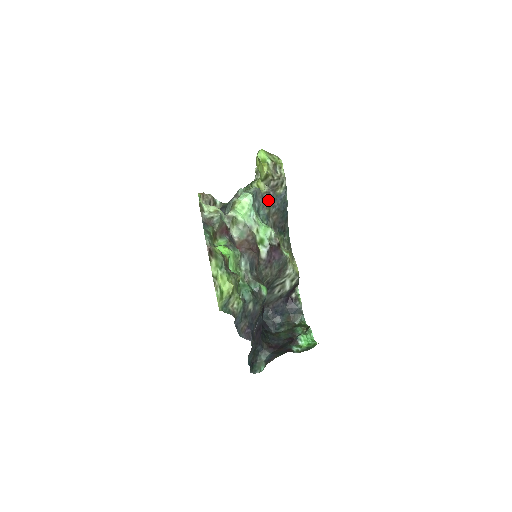
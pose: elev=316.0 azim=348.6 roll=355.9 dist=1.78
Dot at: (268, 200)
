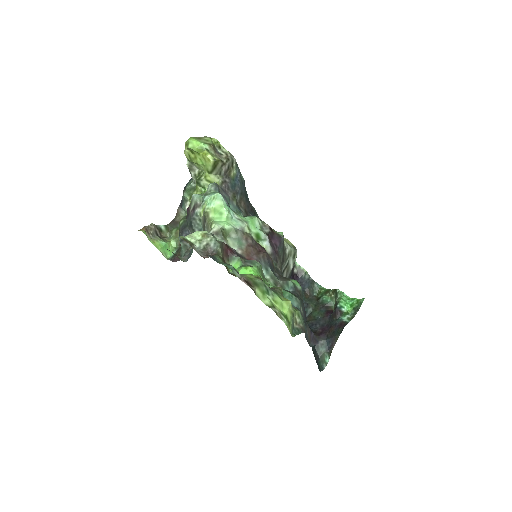
Dot at: (229, 190)
